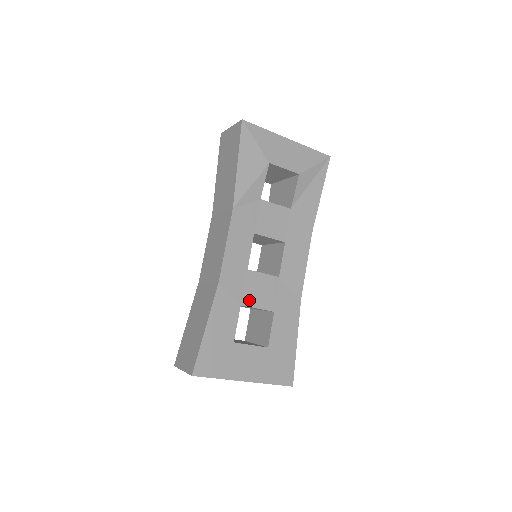
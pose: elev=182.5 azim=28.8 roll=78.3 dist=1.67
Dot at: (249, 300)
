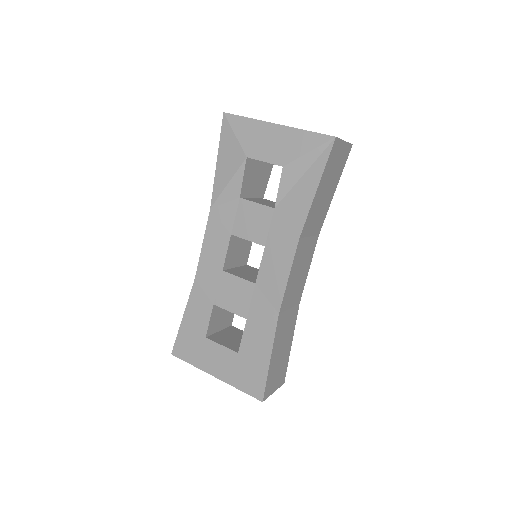
Dot at: (222, 301)
